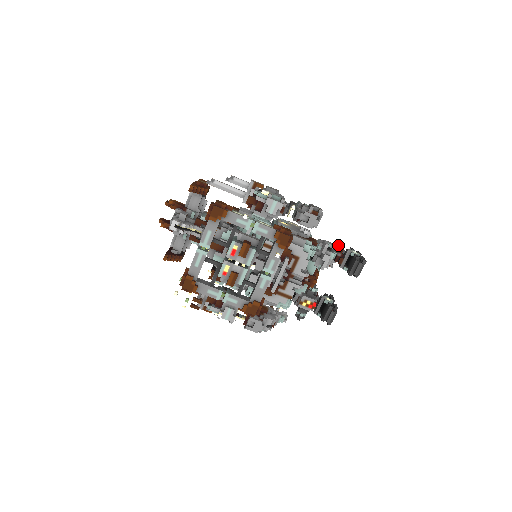
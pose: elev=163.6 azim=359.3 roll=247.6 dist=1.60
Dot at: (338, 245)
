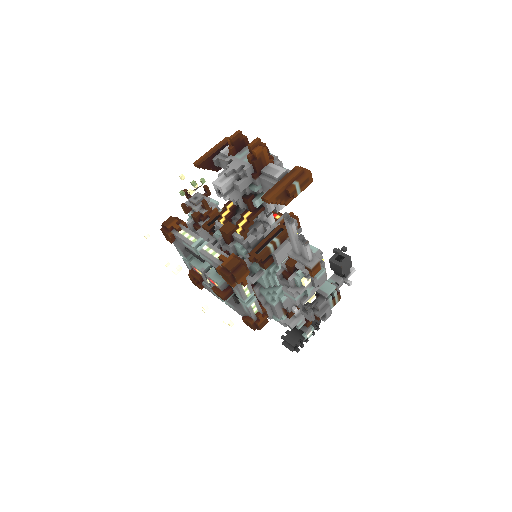
Dot at: (307, 323)
